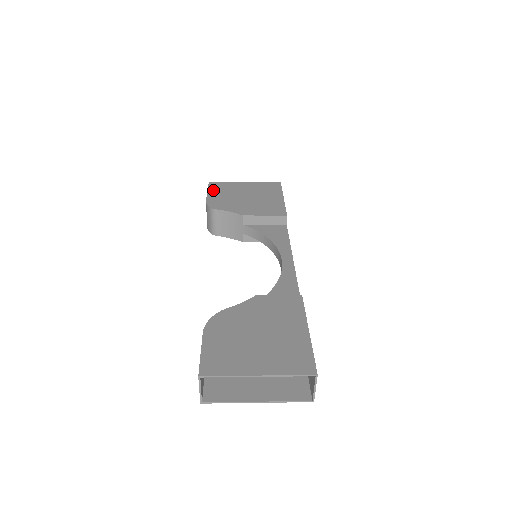
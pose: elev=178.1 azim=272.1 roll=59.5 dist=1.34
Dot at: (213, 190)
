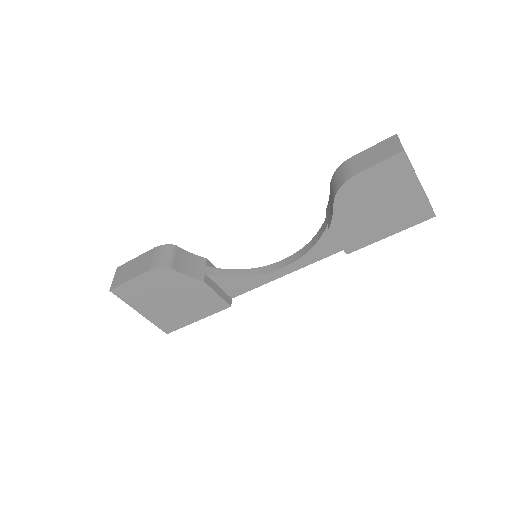
Dot at: occluded
